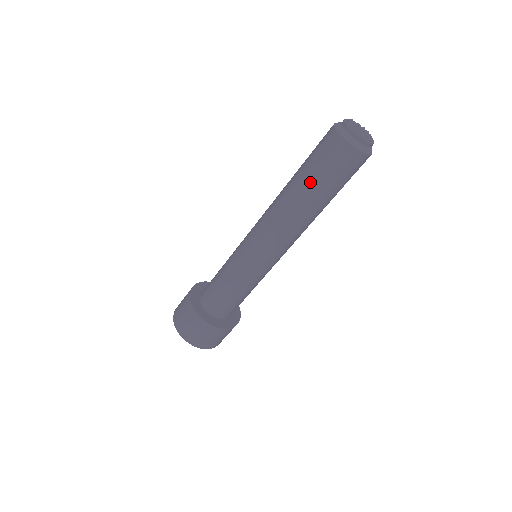
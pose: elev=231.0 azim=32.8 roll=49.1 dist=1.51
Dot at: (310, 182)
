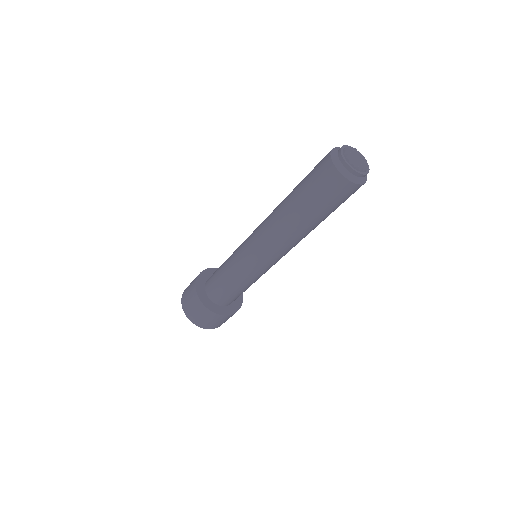
Dot at: (298, 192)
